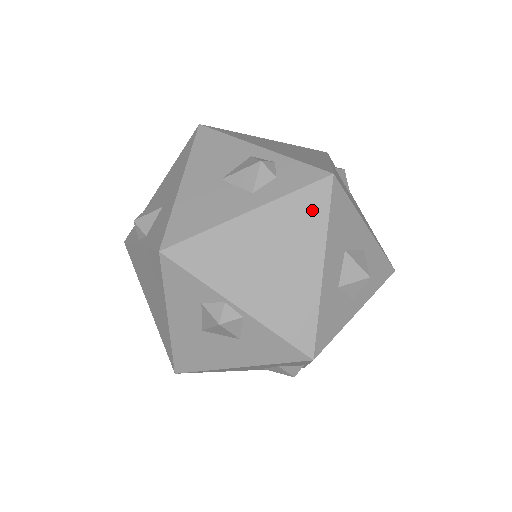
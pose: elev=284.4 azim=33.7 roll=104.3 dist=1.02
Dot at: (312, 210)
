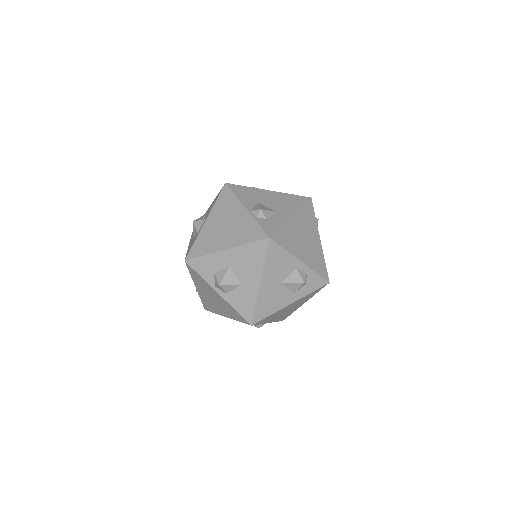
Dot at: (314, 293)
